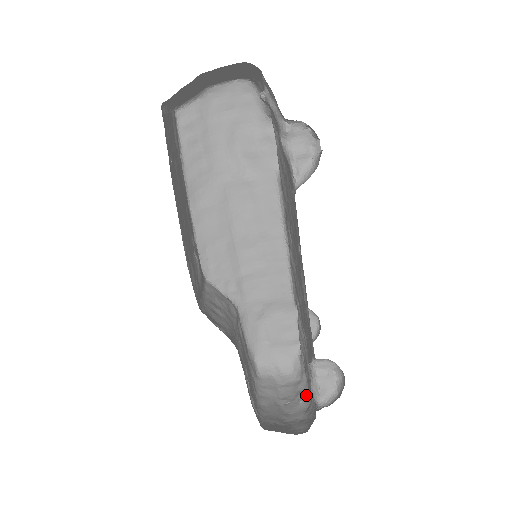
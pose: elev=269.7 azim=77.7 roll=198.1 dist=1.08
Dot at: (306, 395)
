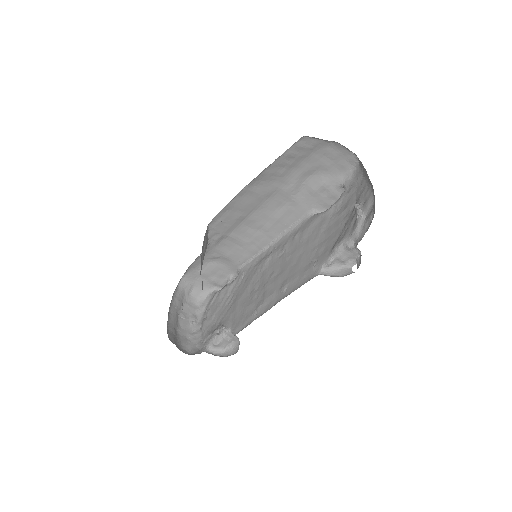
Dot at: (197, 322)
